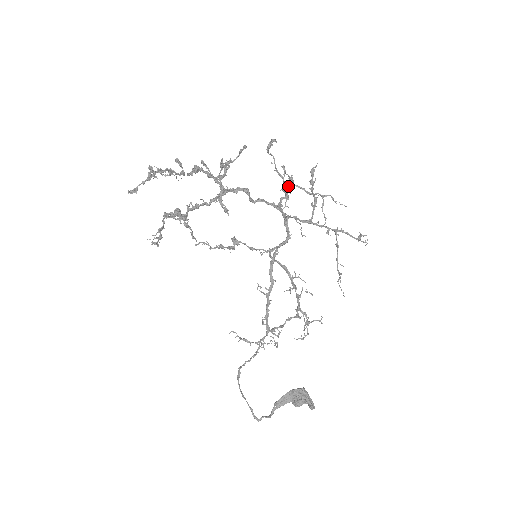
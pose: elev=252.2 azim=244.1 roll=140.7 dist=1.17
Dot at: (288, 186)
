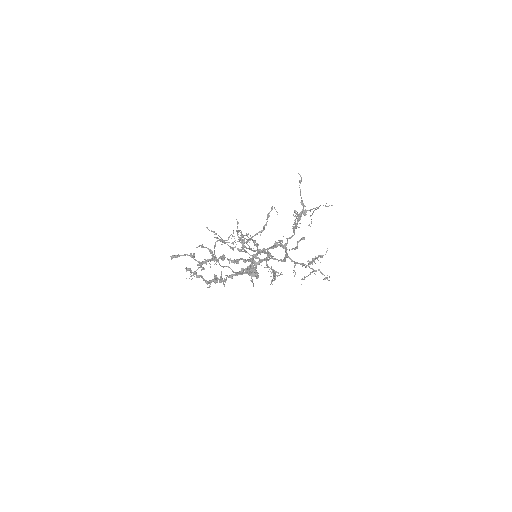
Dot at: occluded
